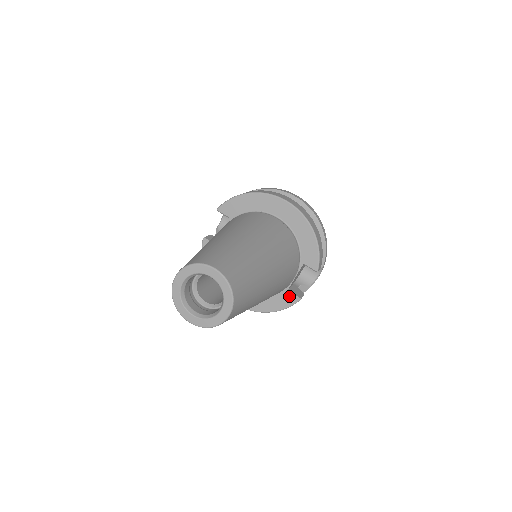
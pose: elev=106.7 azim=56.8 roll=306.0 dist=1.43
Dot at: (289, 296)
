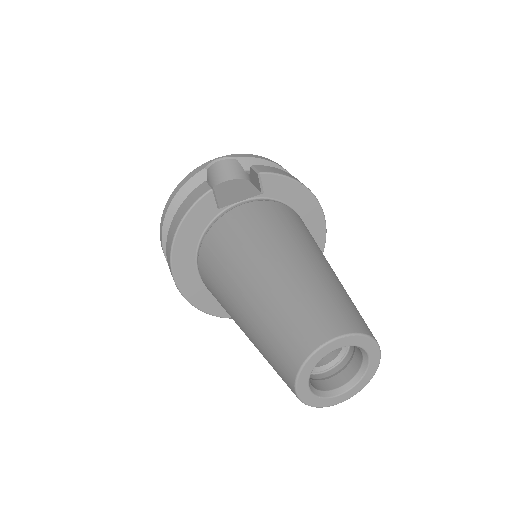
Dot at: occluded
